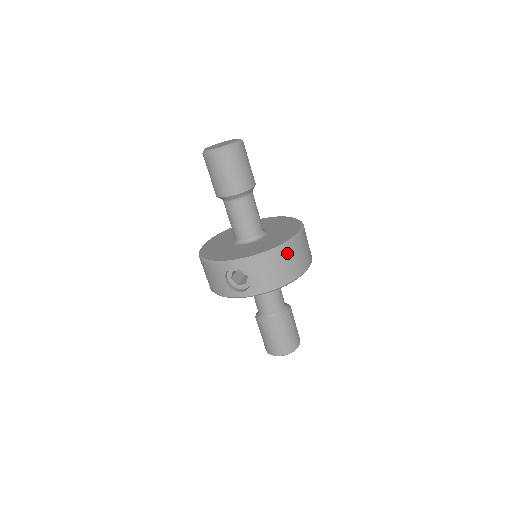
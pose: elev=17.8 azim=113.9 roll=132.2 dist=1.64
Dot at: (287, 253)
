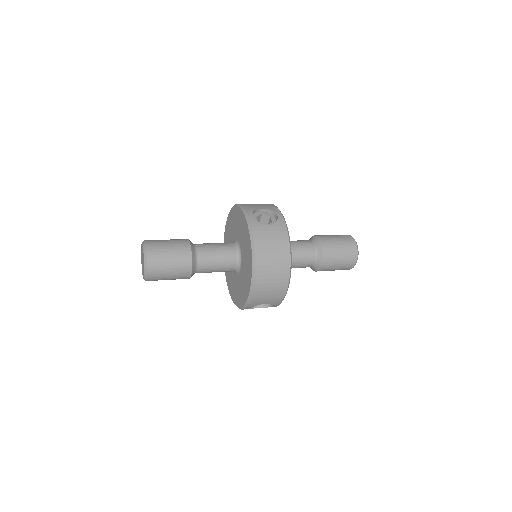
Dot at: (262, 275)
